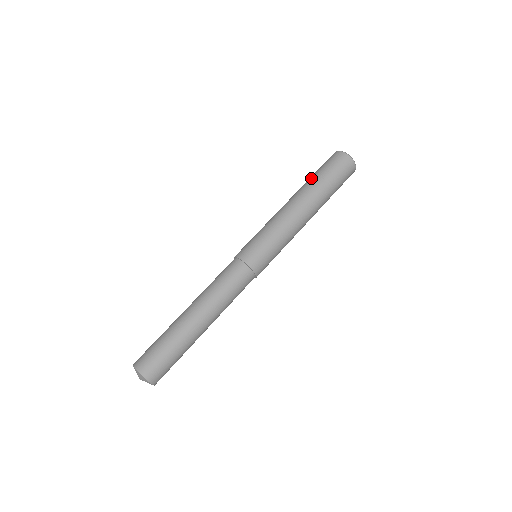
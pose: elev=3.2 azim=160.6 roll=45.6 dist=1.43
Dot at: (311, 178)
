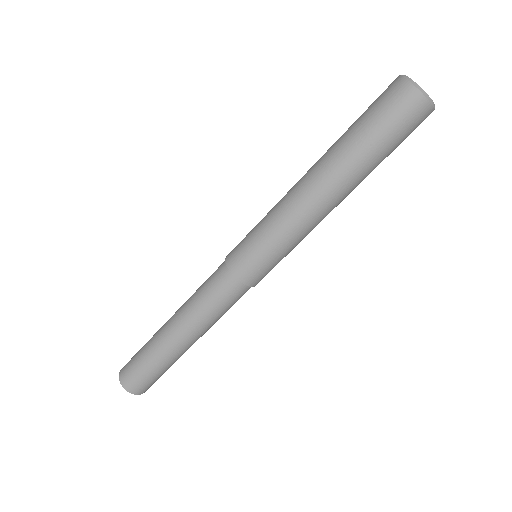
Dot at: (345, 135)
